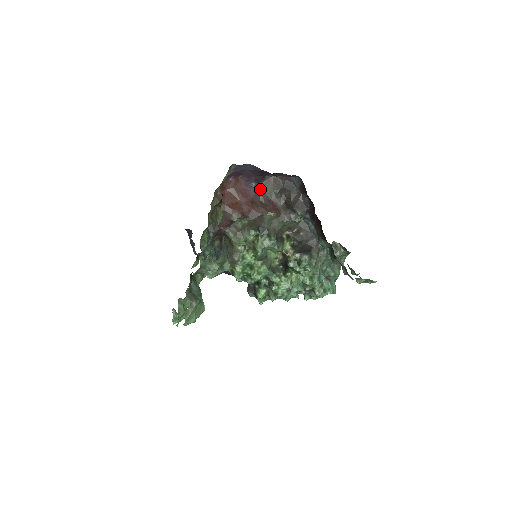
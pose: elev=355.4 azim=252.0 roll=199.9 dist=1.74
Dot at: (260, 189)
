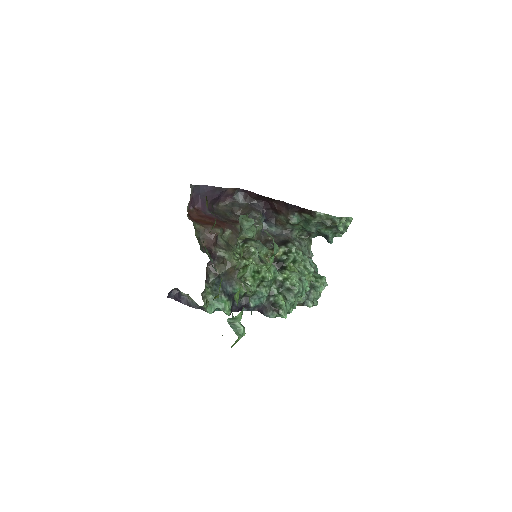
Dot at: (216, 215)
